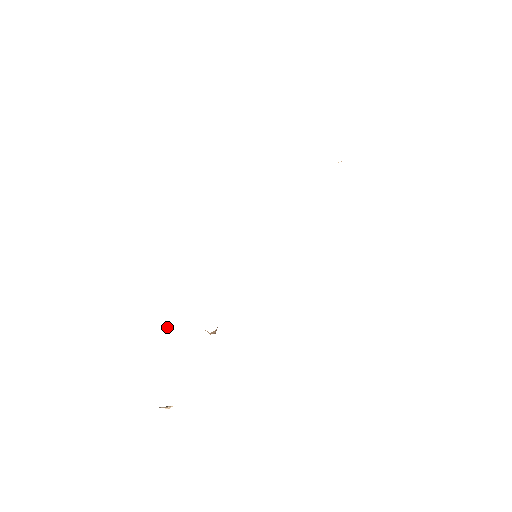
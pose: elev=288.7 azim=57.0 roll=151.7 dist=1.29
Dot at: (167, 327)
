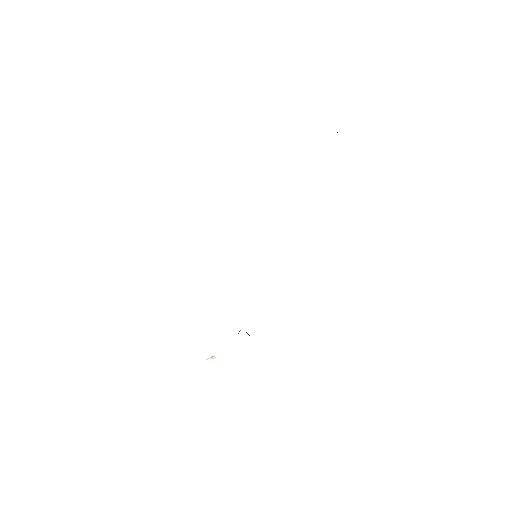
Dot at: occluded
